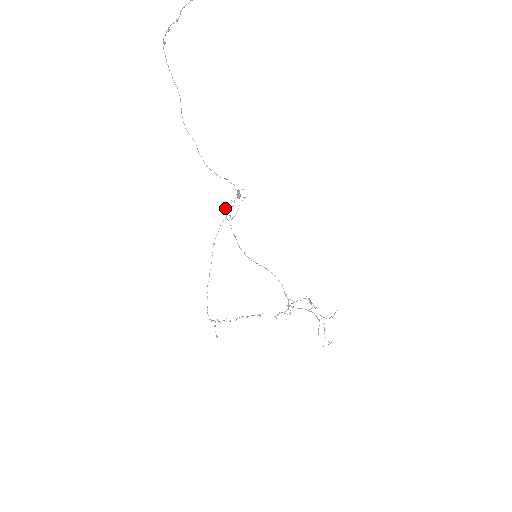
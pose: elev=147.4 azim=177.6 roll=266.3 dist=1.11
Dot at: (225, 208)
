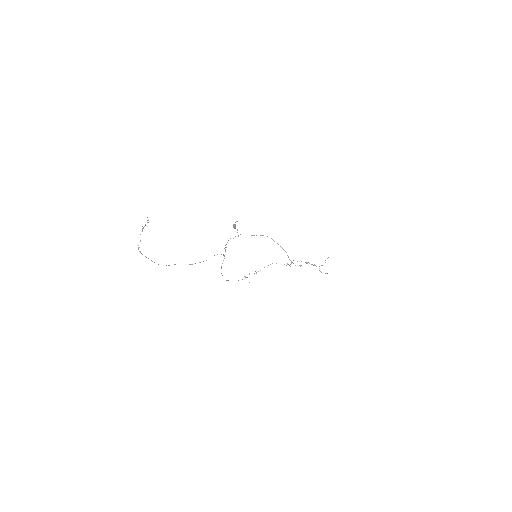
Dot at: occluded
